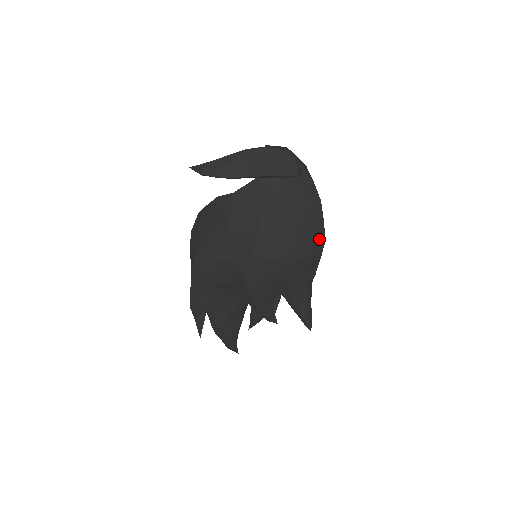
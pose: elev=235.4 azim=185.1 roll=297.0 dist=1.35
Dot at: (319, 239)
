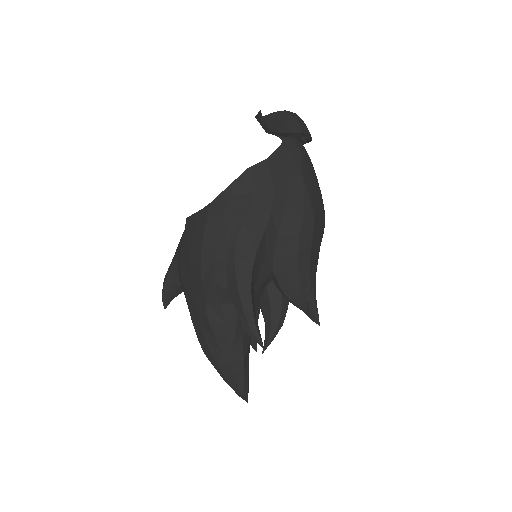
Dot at: occluded
